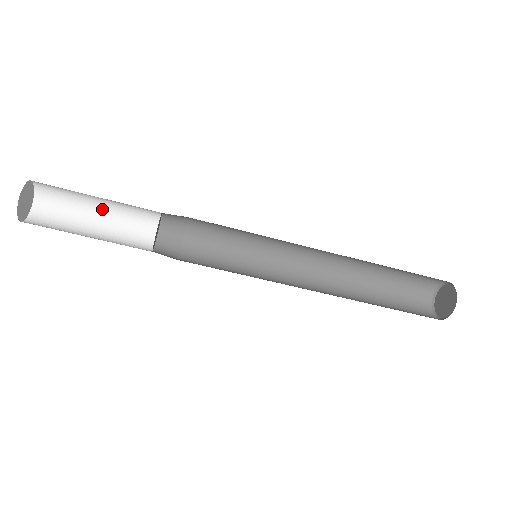
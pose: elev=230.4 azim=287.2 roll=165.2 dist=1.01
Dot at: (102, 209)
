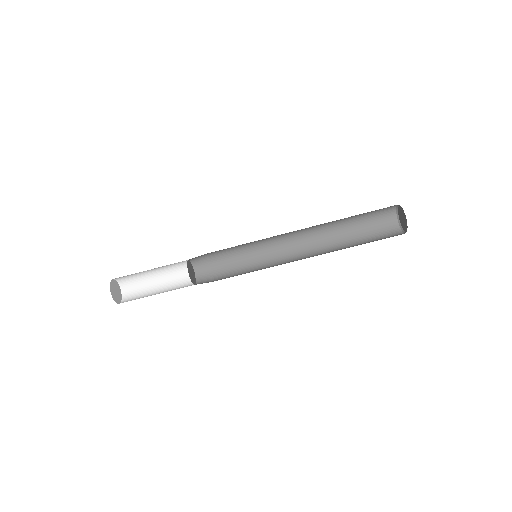
Dot at: (155, 270)
